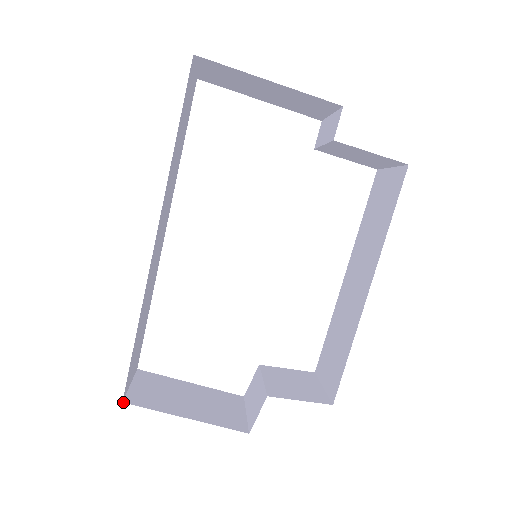
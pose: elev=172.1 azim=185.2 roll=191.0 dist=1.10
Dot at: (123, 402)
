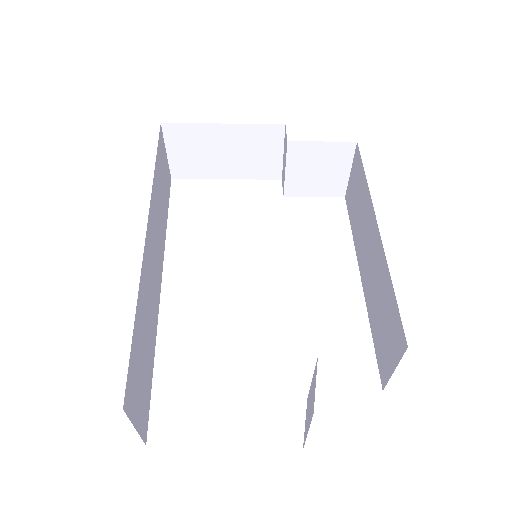
Dot at: (124, 409)
